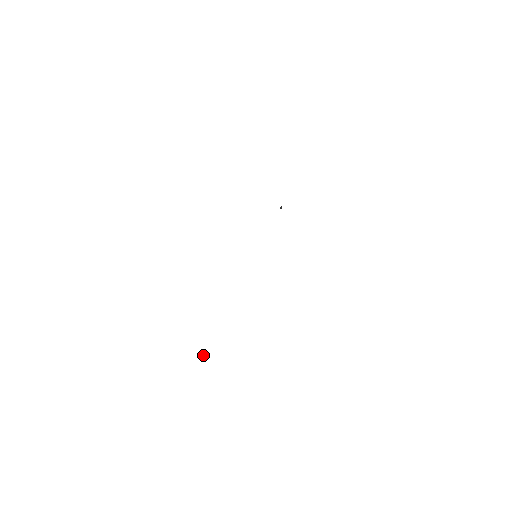
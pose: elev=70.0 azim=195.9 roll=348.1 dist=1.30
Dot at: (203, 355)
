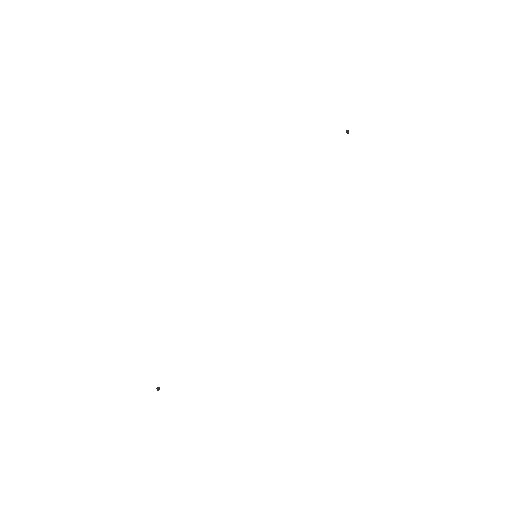
Dot at: occluded
